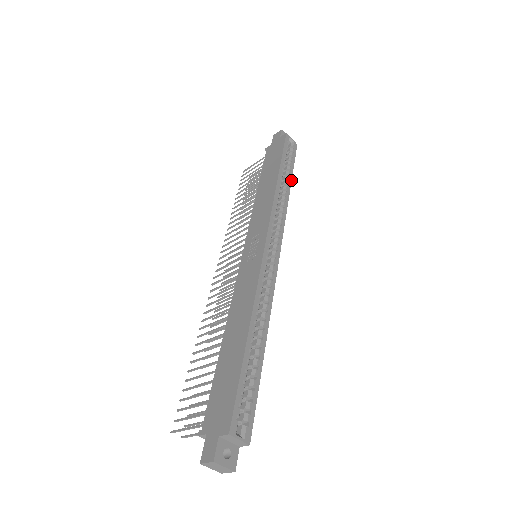
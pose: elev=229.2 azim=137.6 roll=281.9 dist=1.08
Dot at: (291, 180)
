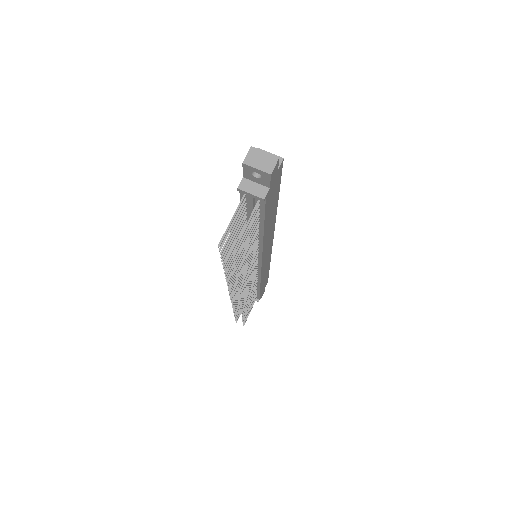
Dot at: (269, 269)
